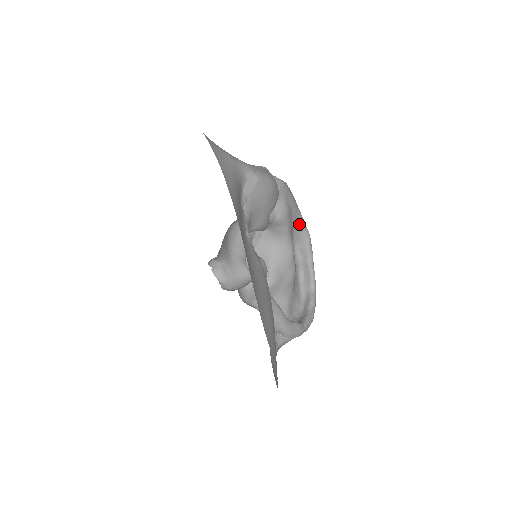
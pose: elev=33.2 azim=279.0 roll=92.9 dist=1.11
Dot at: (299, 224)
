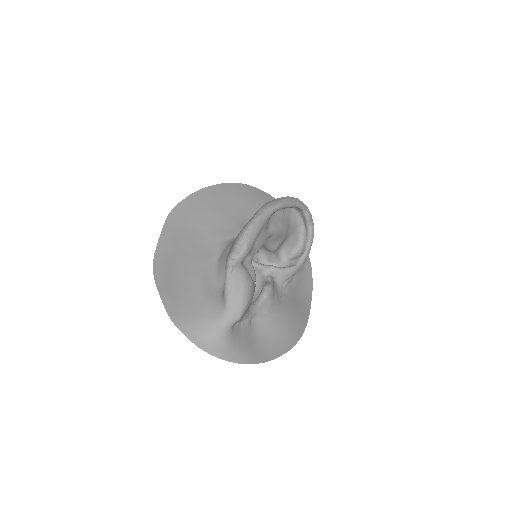
Dot at: occluded
